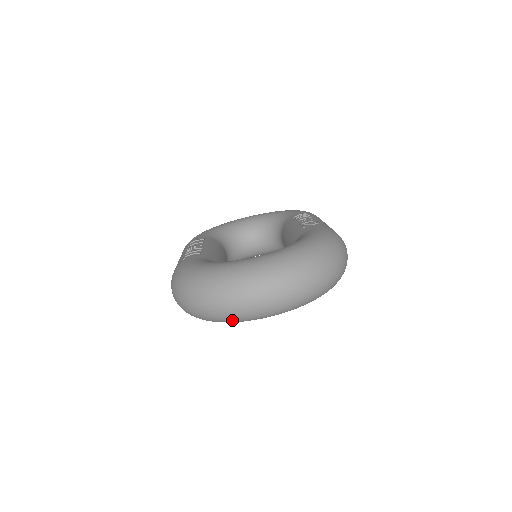
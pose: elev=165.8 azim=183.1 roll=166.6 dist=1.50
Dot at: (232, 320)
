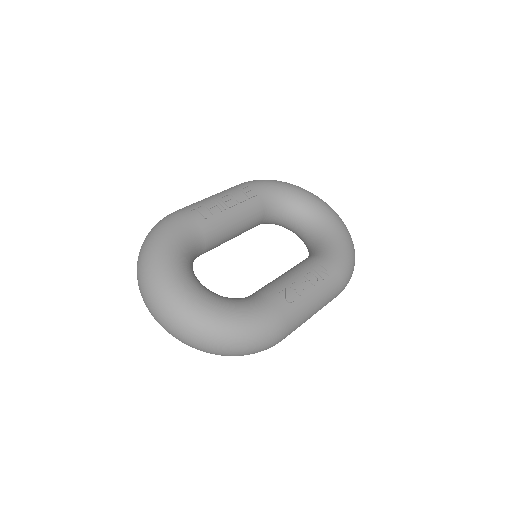
Dot at: occluded
